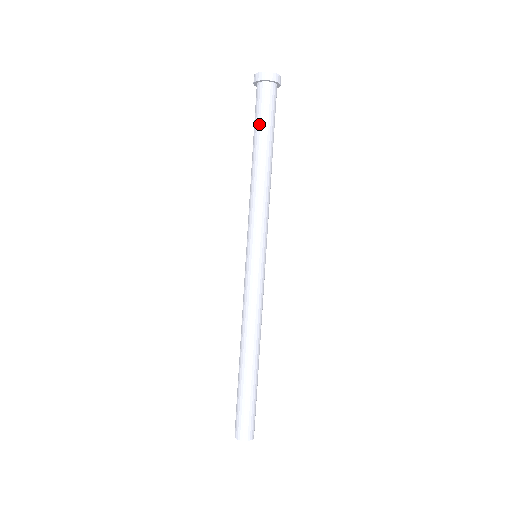
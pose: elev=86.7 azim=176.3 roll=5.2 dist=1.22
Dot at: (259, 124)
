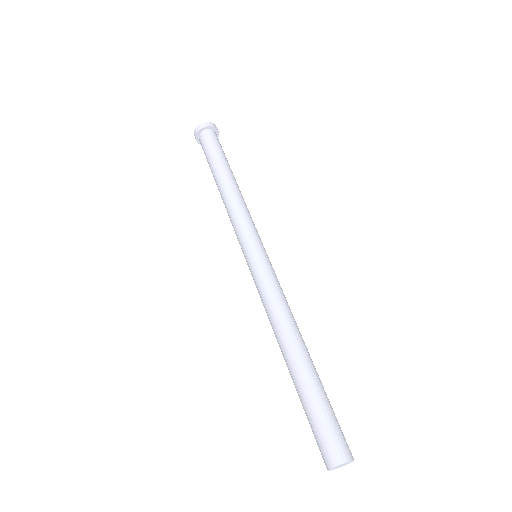
Dot at: (221, 154)
